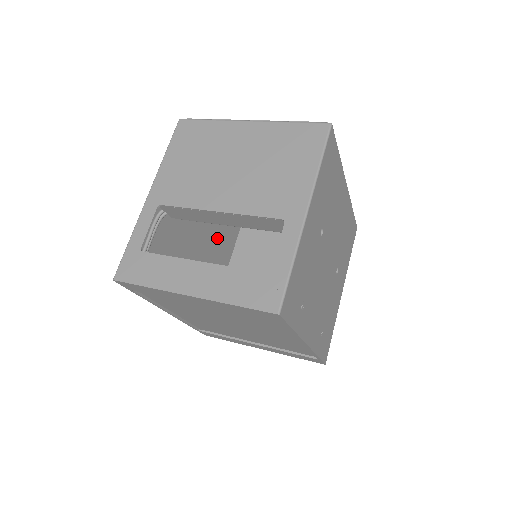
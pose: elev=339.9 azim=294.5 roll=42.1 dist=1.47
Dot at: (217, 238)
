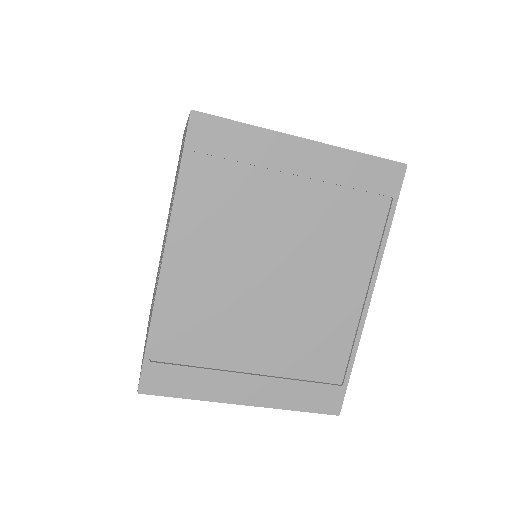
Dot at: occluded
